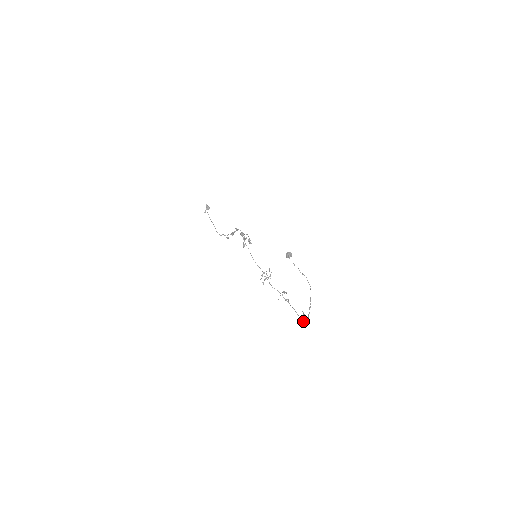
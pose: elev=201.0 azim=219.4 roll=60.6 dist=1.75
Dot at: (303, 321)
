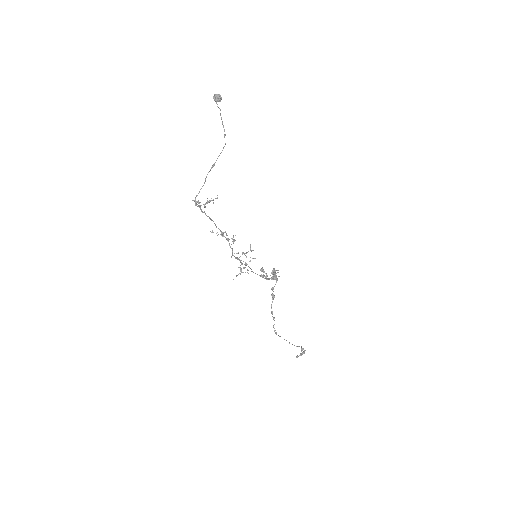
Dot at: (200, 206)
